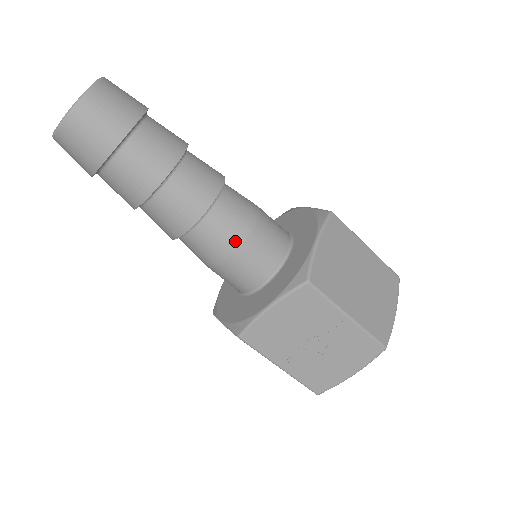
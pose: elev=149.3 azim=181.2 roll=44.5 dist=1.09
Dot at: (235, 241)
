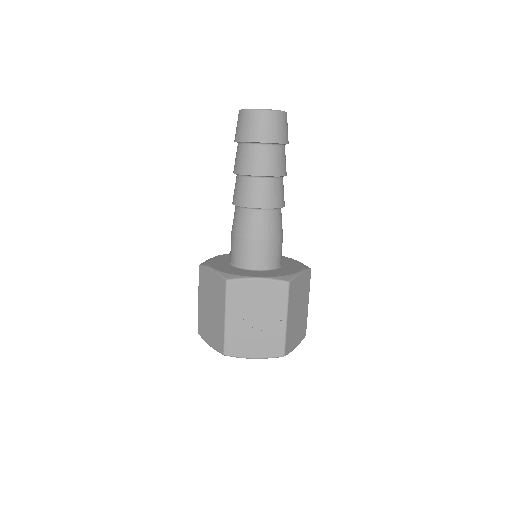
Dot at: (267, 235)
